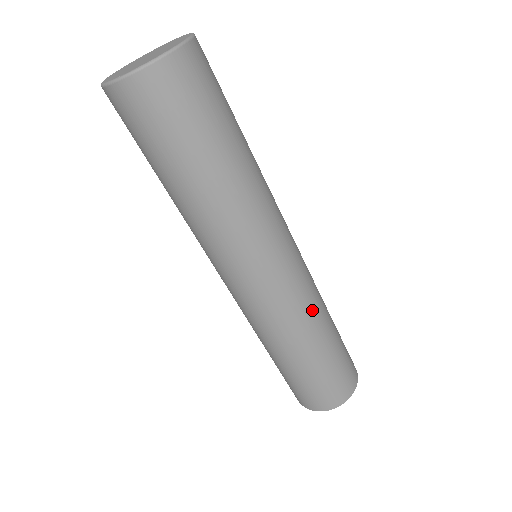
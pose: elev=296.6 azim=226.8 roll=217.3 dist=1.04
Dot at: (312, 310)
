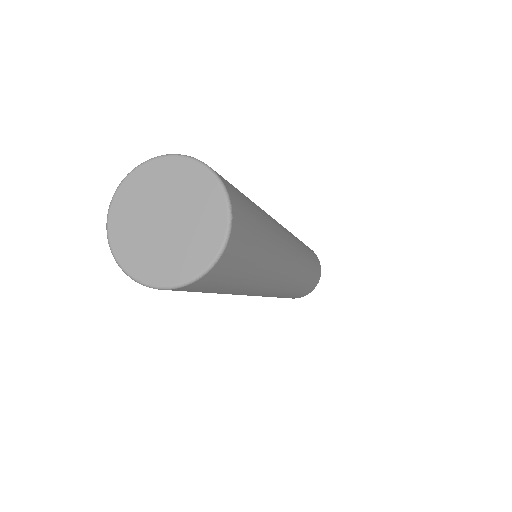
Dot at: (299, 283)
